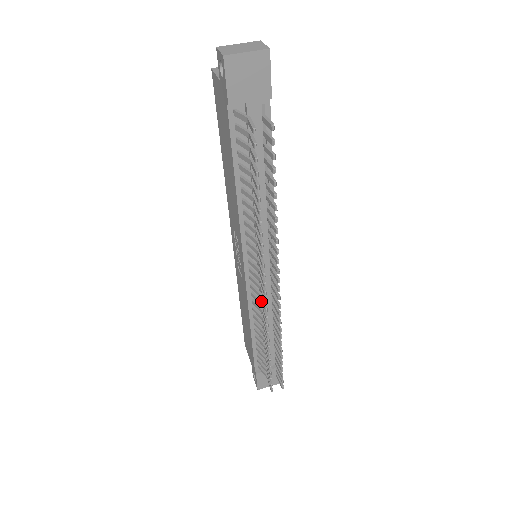
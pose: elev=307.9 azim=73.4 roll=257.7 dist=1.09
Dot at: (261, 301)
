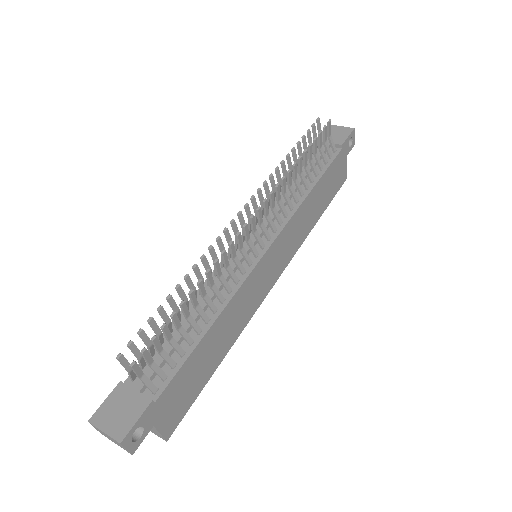
Dot at: occluded
